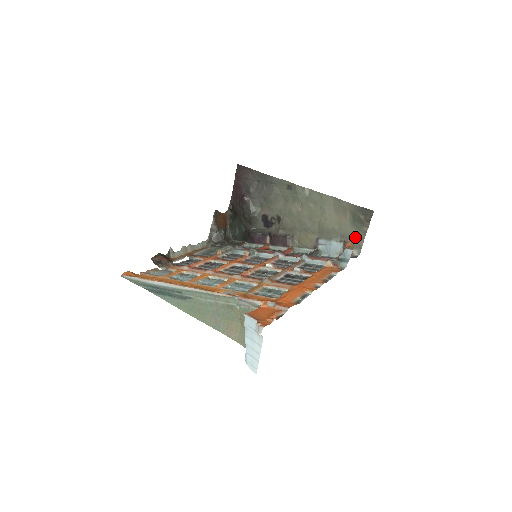
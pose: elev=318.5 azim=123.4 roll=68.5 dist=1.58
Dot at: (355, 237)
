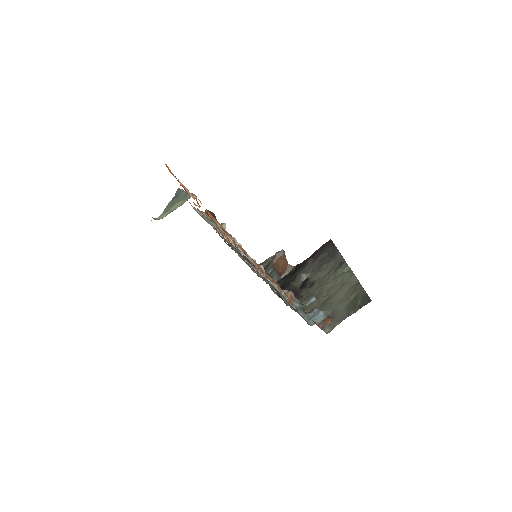
Dot at: (339, 316)
